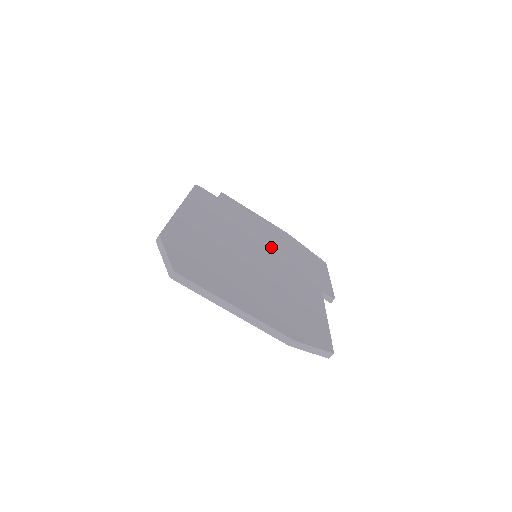
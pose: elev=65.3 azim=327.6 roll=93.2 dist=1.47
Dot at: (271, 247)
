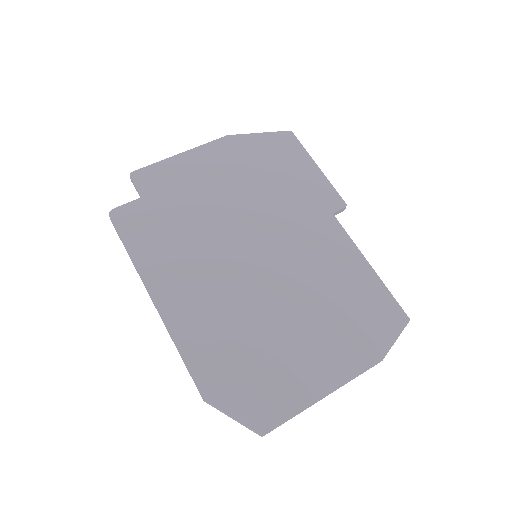
Dot at: (249, 211)
